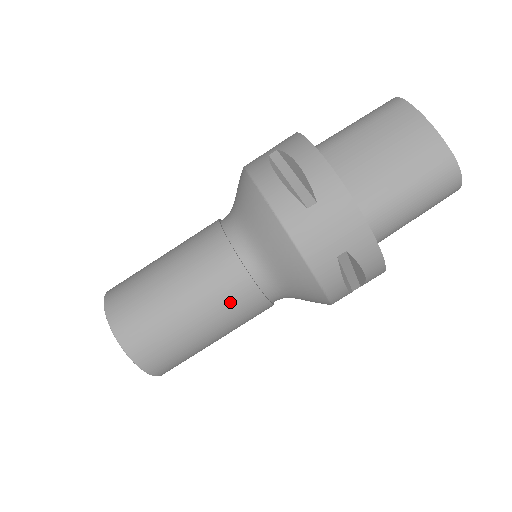
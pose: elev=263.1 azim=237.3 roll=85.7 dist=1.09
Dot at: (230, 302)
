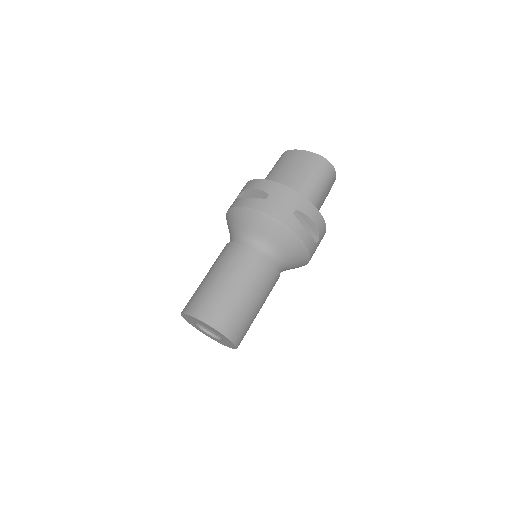
Dot at: (253, 270)
